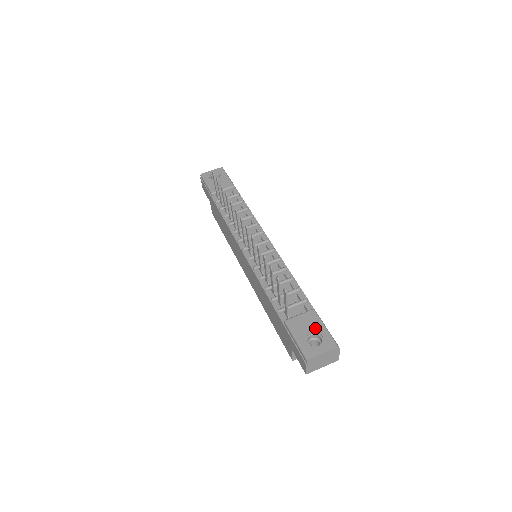
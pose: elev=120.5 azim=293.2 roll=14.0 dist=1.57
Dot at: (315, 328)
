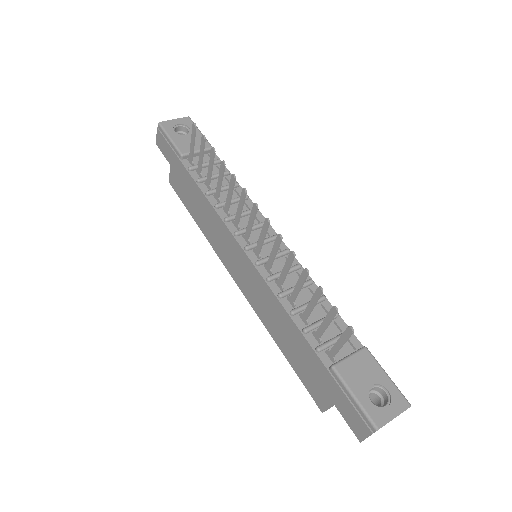
Dot at: (376, 378)
